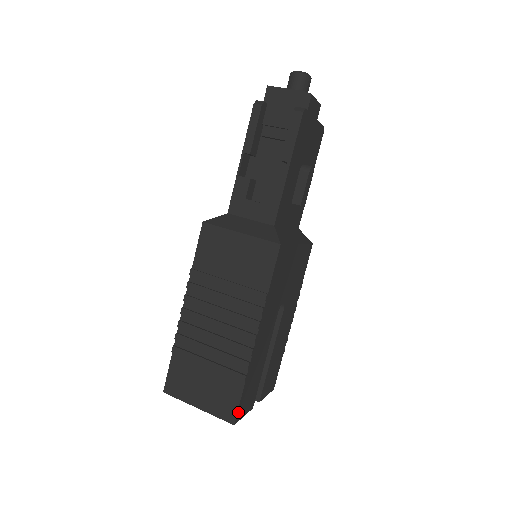
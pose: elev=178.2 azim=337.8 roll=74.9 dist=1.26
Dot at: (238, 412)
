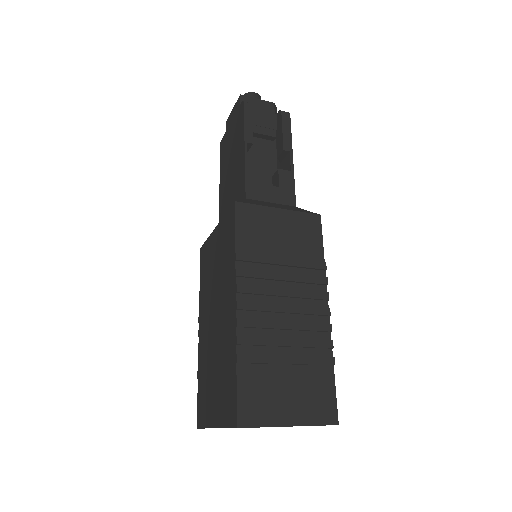
Dot at: (335, 408)
